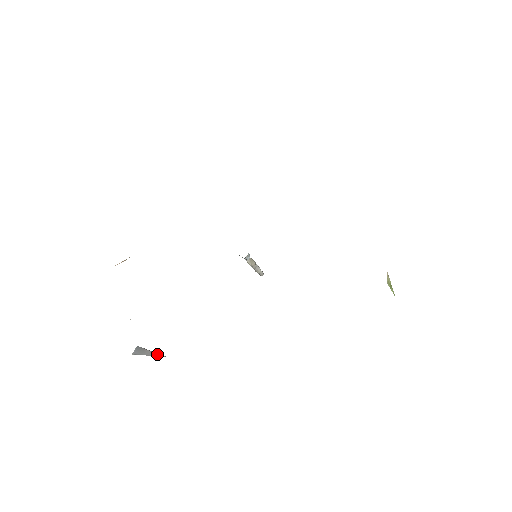
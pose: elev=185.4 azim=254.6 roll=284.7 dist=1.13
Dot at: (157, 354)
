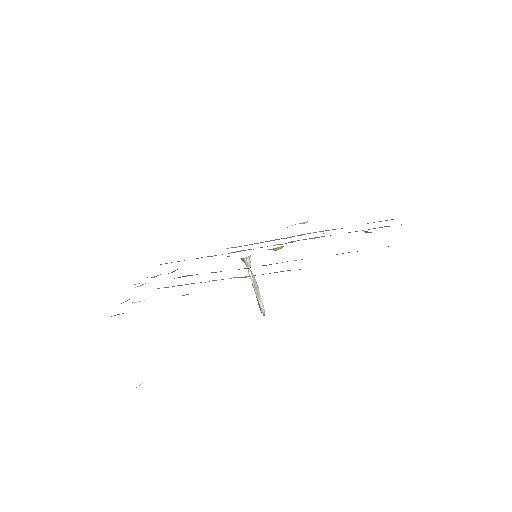
Dot at: occluded
